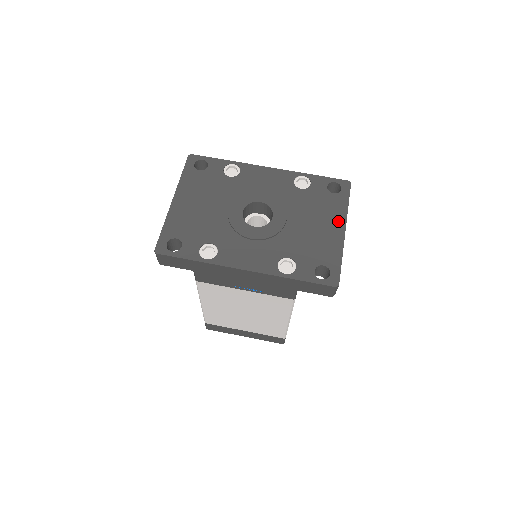
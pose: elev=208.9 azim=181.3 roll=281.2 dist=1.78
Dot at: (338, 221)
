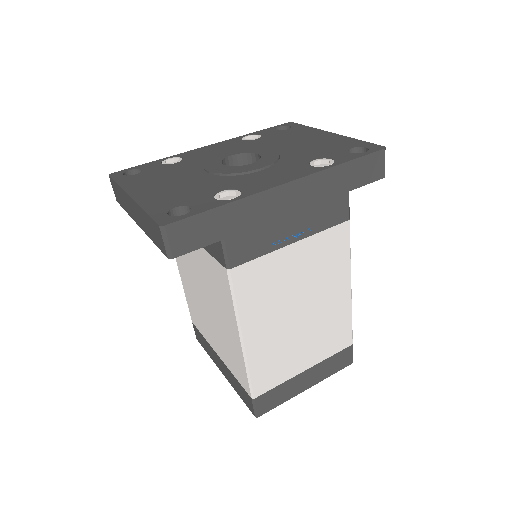
Dot at: (318, 133)
